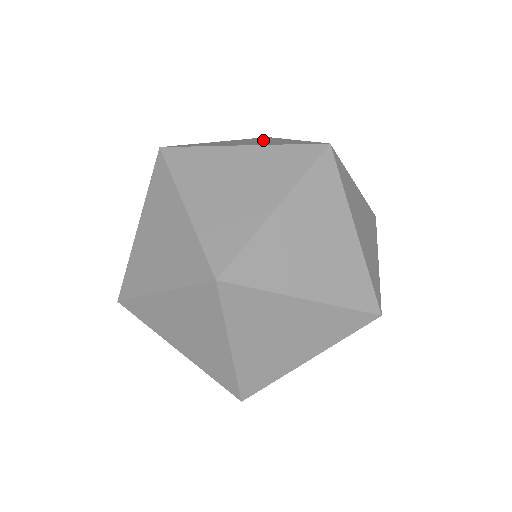
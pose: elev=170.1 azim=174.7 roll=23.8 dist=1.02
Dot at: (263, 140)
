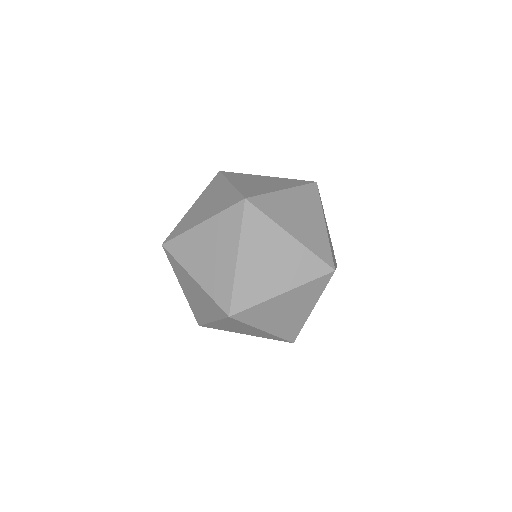
Dot at: (277, 183)
